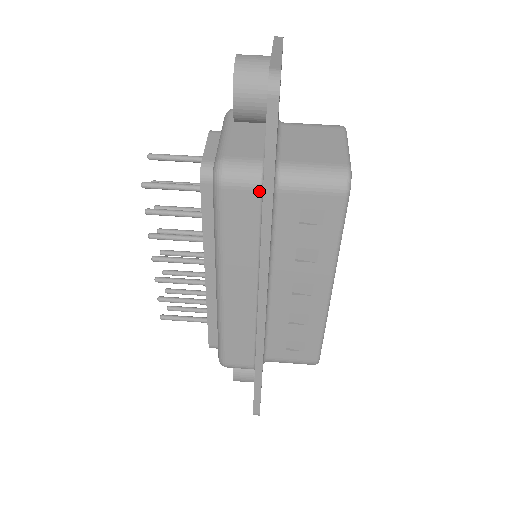
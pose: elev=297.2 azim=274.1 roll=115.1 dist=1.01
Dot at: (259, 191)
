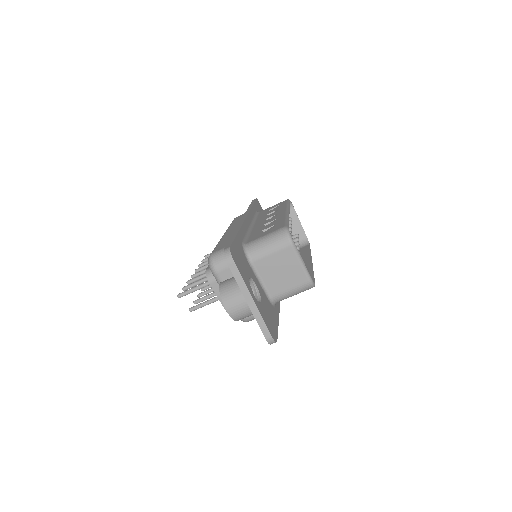
Dot at: occluded
